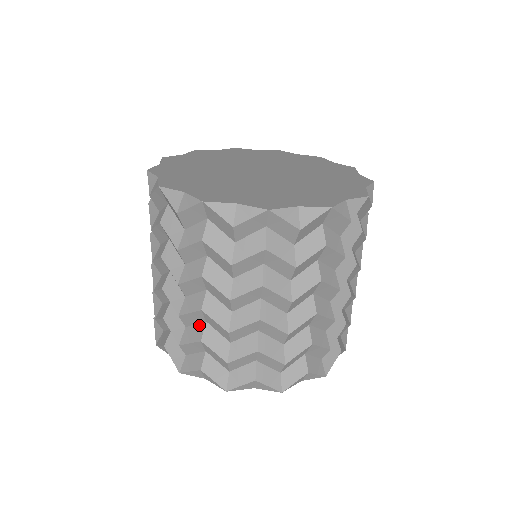
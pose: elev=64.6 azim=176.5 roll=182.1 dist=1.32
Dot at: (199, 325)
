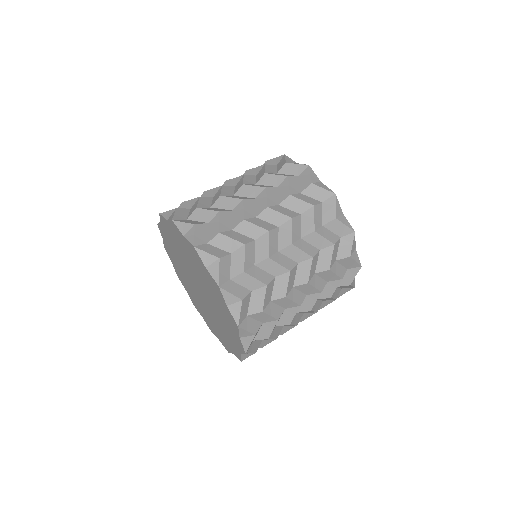
Dot at: (247, 237)
